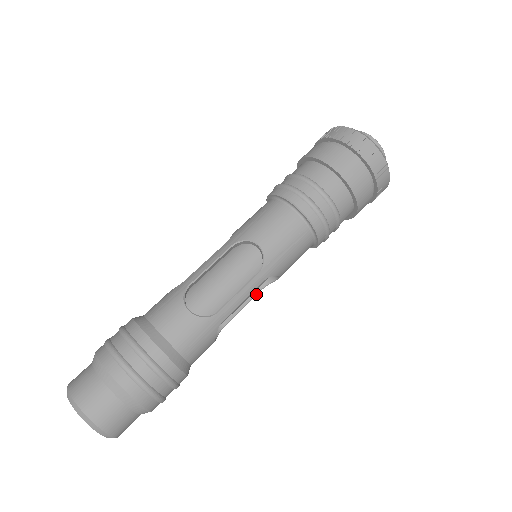
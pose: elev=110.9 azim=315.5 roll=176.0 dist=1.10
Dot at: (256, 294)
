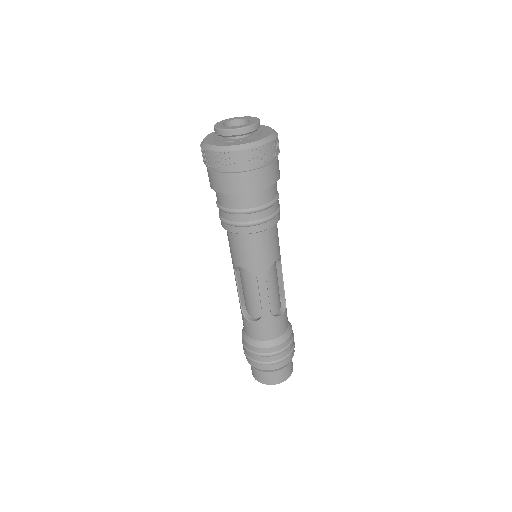
Dot at: (281, 269)
